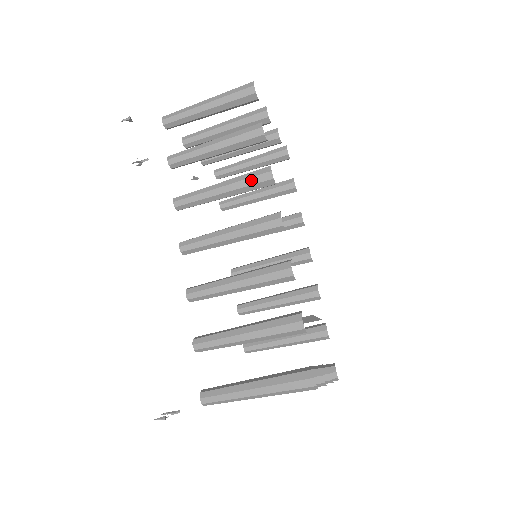
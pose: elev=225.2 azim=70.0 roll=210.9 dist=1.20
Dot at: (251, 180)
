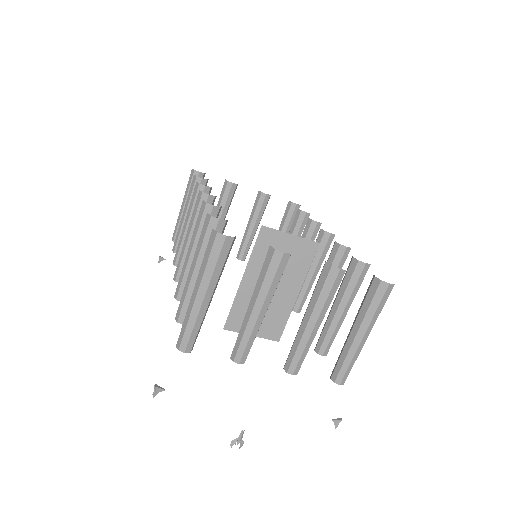
Dot at: (192, 200)
